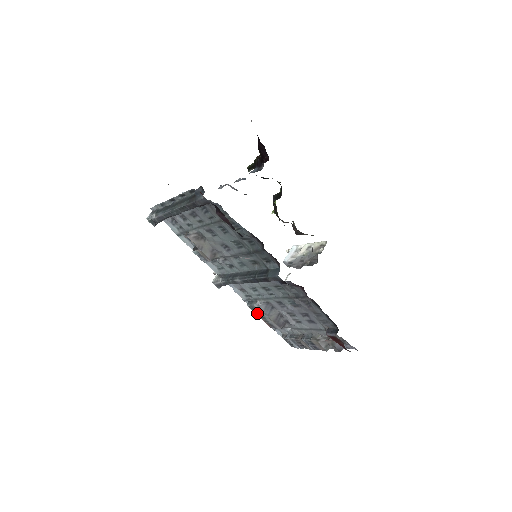
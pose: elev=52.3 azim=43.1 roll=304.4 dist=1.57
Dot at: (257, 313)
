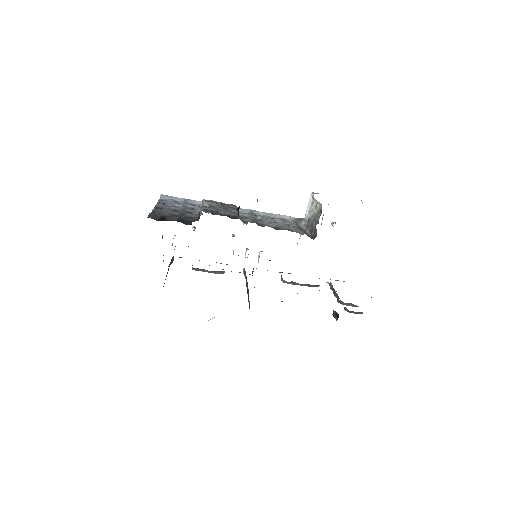
Dot at: occluded
